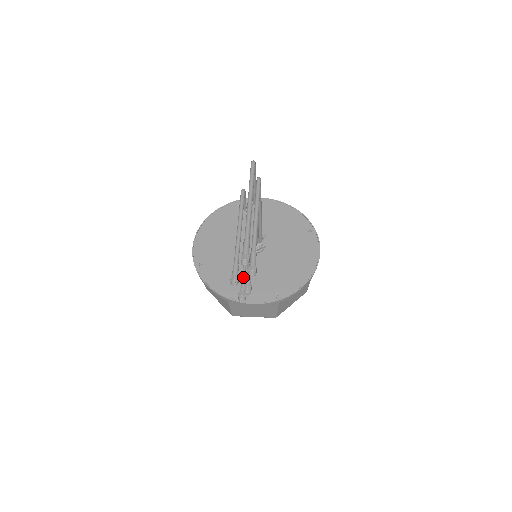
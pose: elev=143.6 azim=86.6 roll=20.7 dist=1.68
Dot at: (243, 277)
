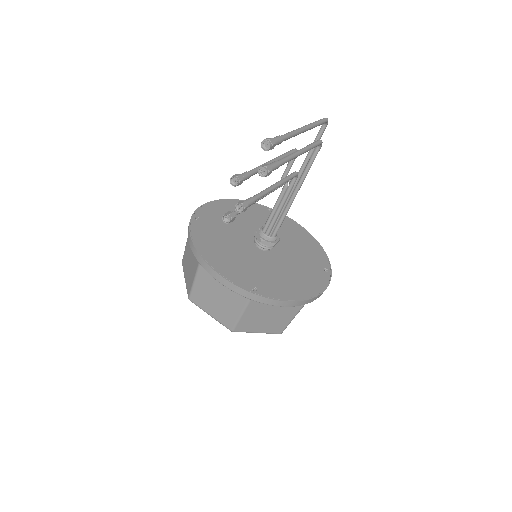
Dot at: occluded
